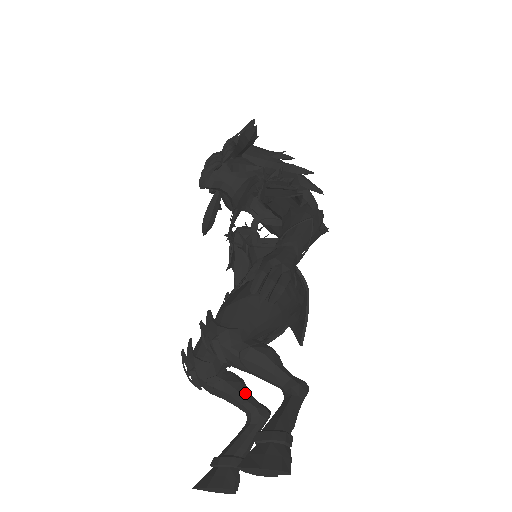
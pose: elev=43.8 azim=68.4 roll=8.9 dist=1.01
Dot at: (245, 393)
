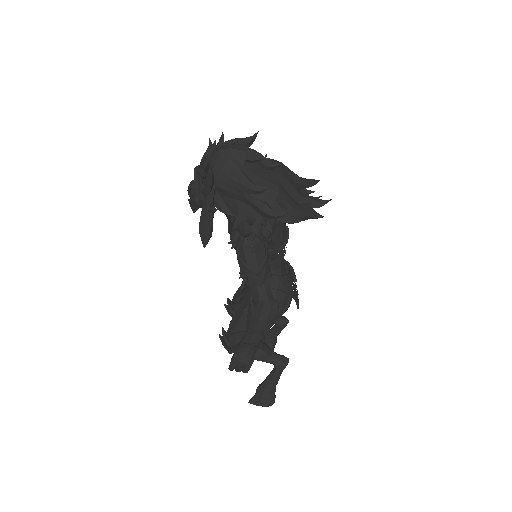
Dot at: occluded
